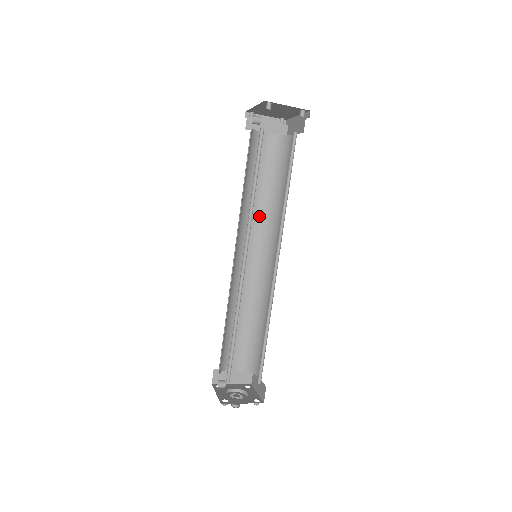
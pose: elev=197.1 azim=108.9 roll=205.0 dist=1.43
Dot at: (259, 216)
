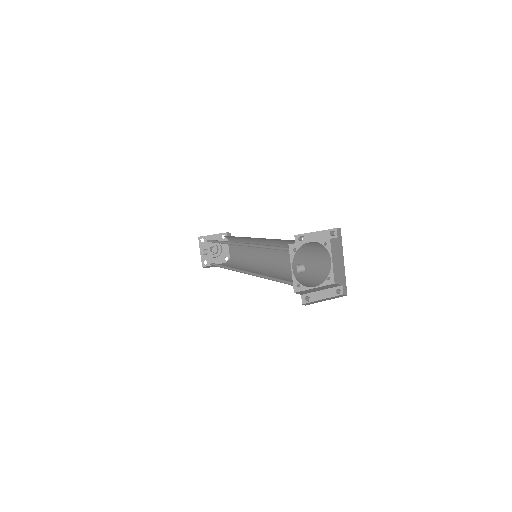
Dot at: occluded
